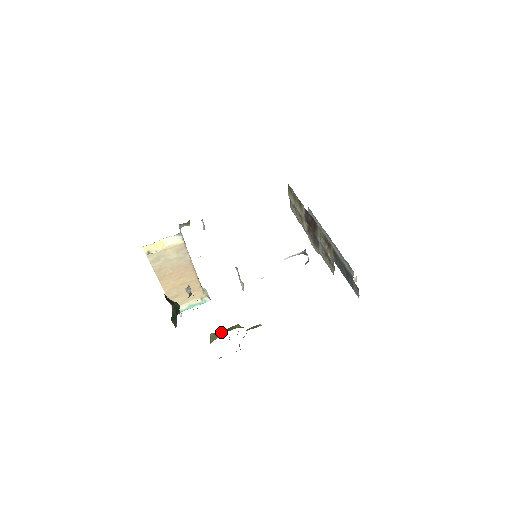
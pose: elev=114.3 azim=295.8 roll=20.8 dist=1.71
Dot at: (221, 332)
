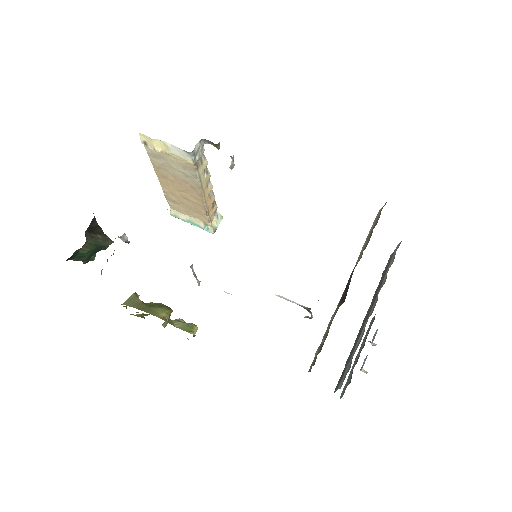
Dot at: (141, 303)
